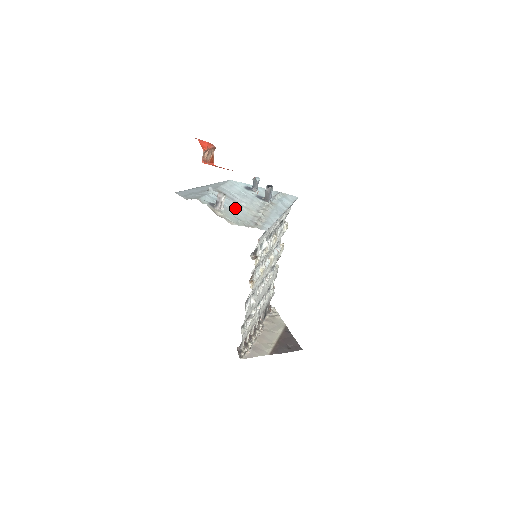
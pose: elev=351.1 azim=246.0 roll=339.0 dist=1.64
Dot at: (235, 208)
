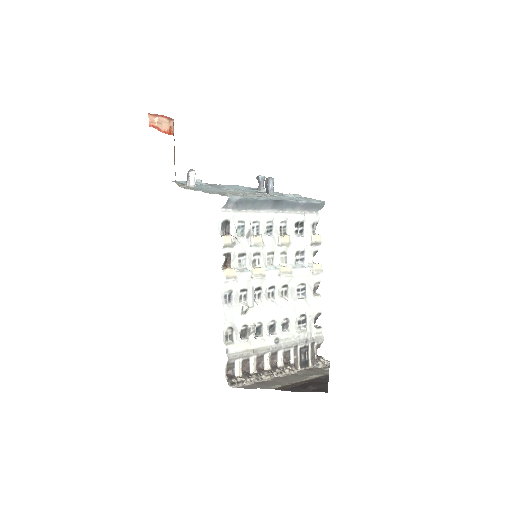
Dot at: (212, 189)
